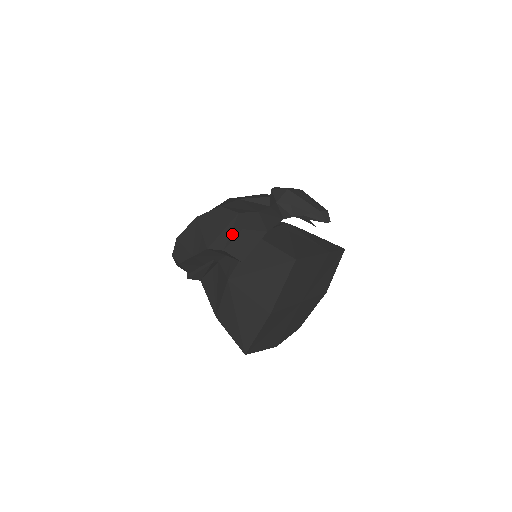
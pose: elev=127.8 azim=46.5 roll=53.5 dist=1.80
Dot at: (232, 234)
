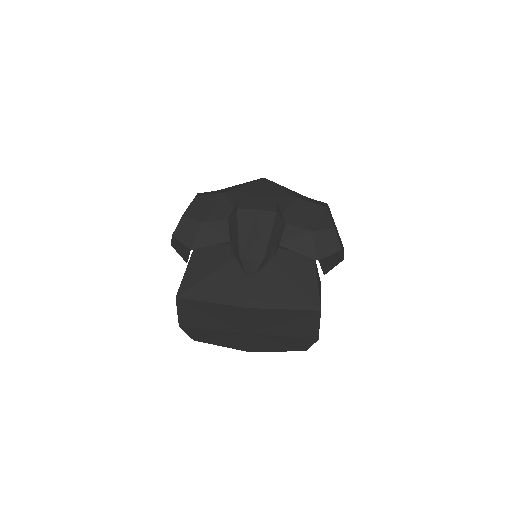
Dot at: occluded
